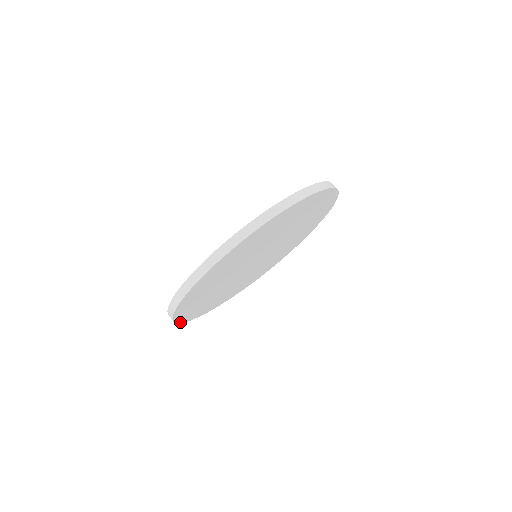
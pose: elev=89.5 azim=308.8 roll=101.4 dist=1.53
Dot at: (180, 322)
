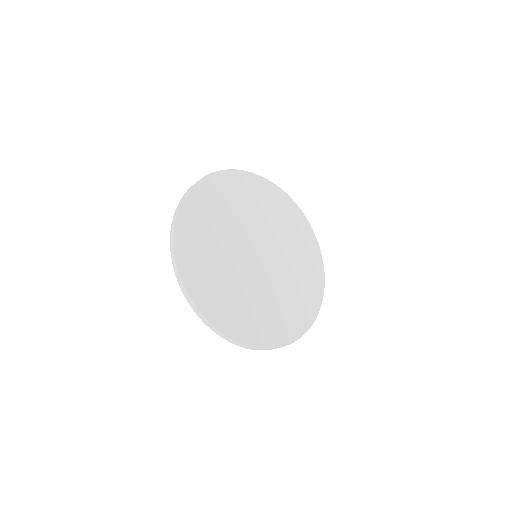
Dot at: (219, 330)
